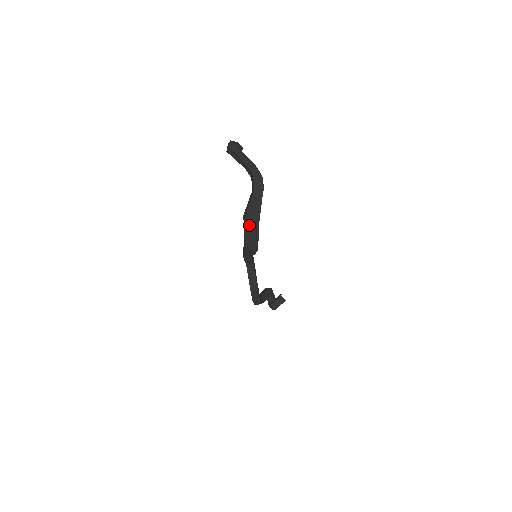
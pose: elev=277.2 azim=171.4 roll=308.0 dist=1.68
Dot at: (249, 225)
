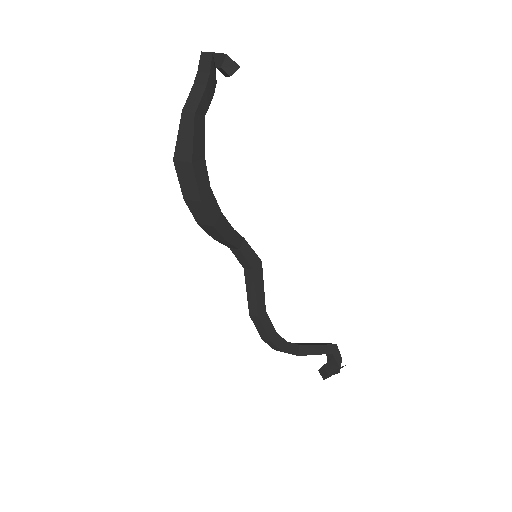
Dot at: (181, 168)
